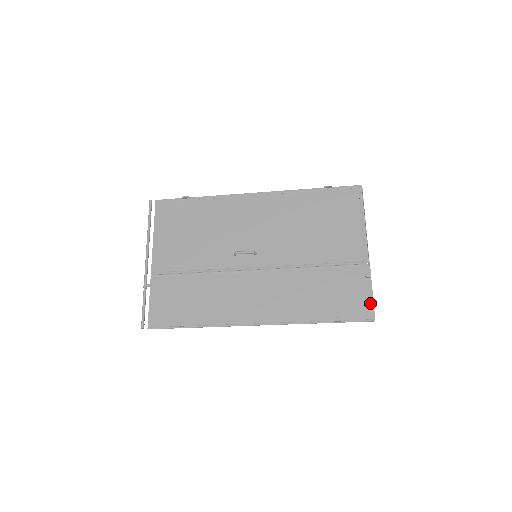
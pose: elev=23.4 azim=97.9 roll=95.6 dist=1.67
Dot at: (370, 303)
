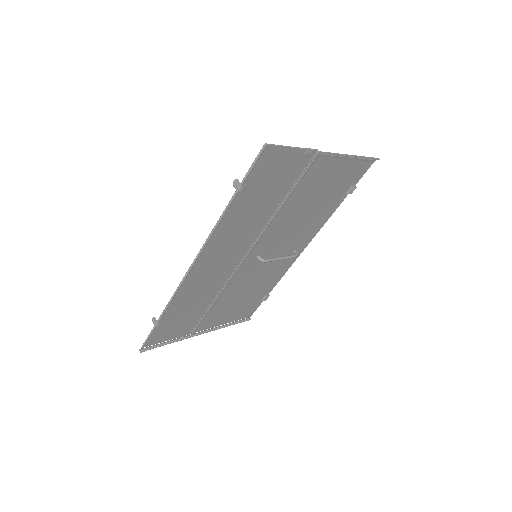
Dot at: (280, 150)
